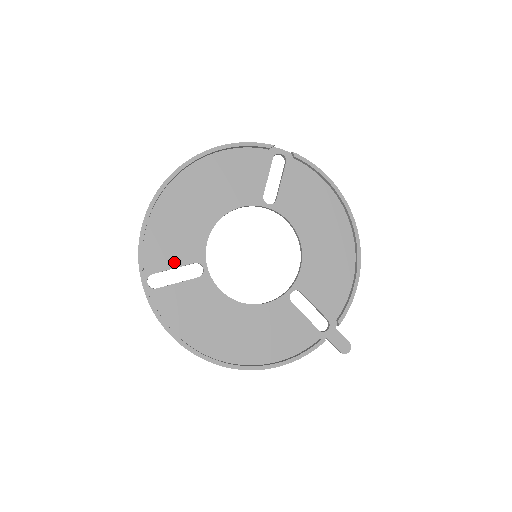
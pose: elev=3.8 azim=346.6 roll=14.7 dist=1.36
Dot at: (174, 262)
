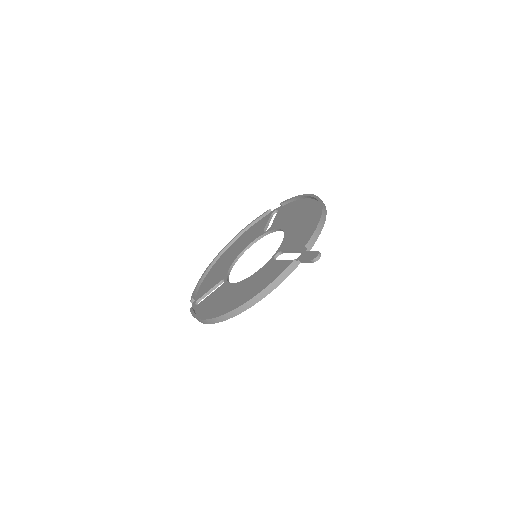
Dot at: (210, 288)
